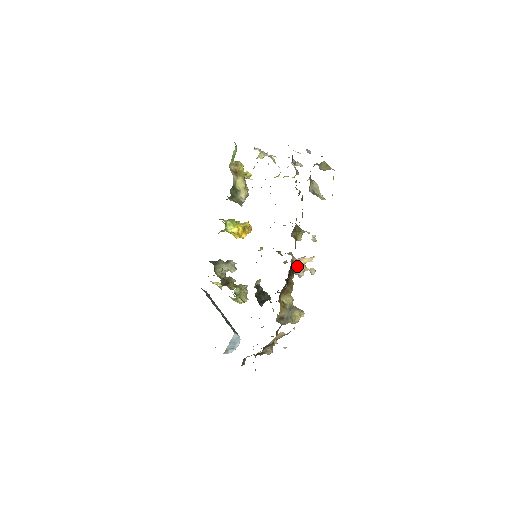
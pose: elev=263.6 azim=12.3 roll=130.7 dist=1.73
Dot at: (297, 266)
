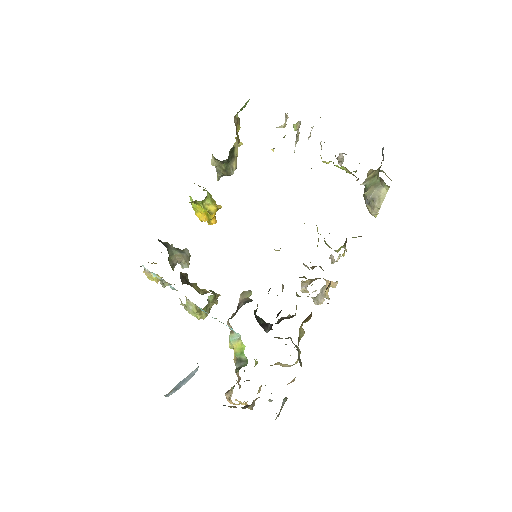
Dot at: (324, 288)
